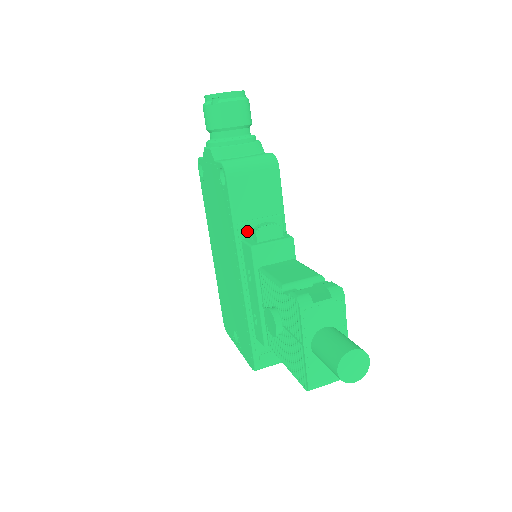
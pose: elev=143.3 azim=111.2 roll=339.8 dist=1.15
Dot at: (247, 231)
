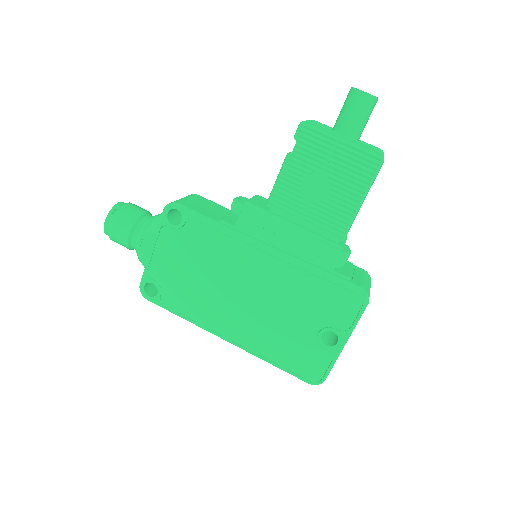
Dot at: (230, 221)
